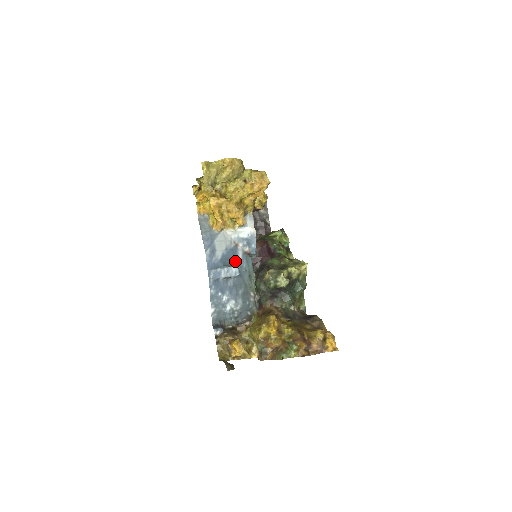
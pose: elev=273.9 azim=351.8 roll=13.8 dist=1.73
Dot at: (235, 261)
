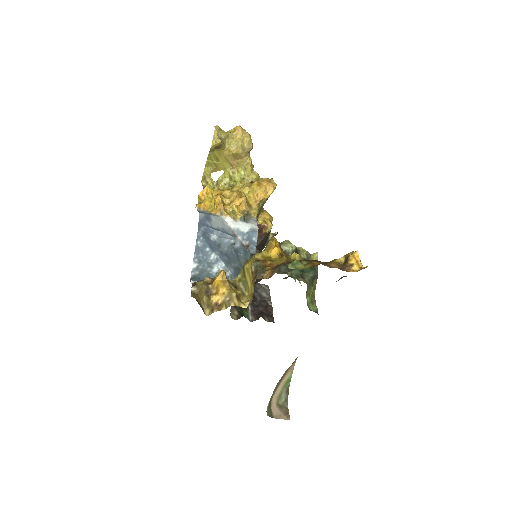
Dot at: occluded
